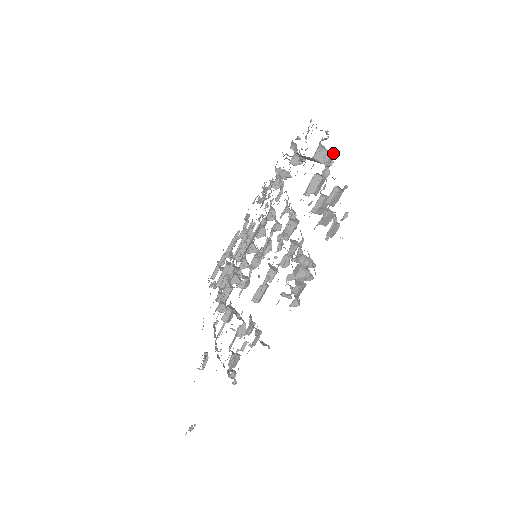
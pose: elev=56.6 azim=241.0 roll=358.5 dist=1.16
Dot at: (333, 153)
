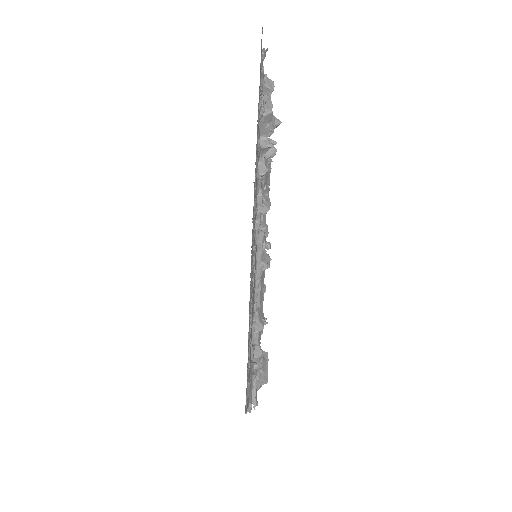
Dot at: occluded
